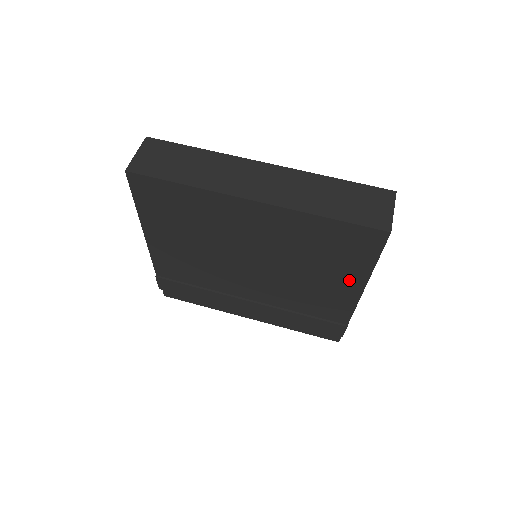
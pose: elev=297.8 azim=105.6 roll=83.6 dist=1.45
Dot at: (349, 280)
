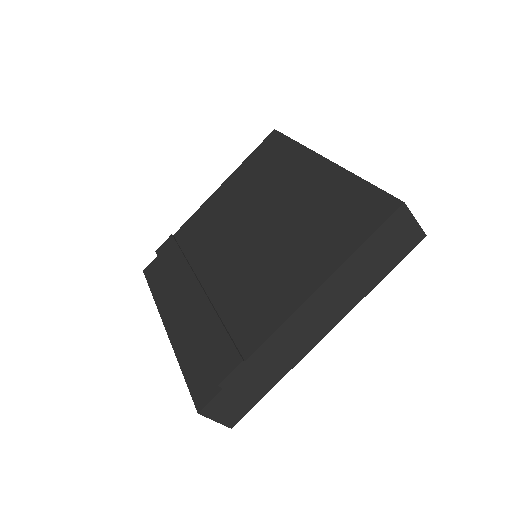
Dot at: (316, 269)
